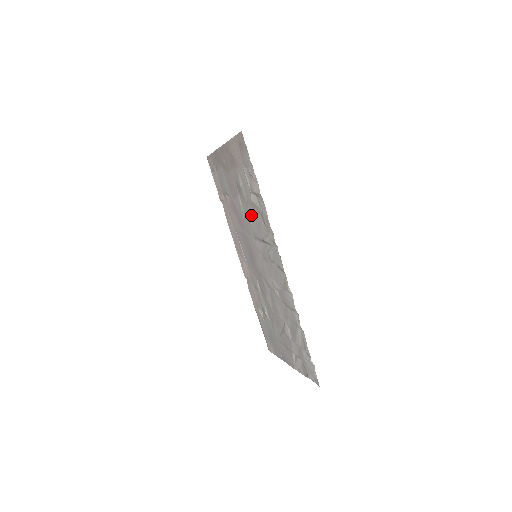
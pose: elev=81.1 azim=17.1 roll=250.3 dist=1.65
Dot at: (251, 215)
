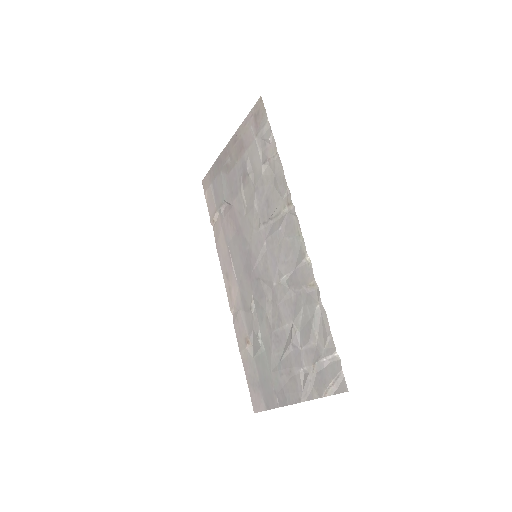
Dot at: (258, 197)
